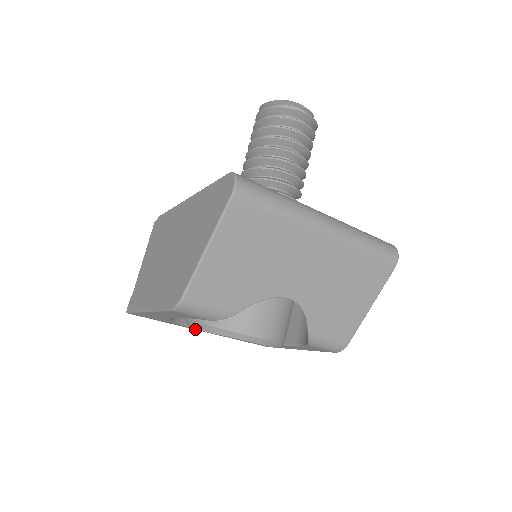
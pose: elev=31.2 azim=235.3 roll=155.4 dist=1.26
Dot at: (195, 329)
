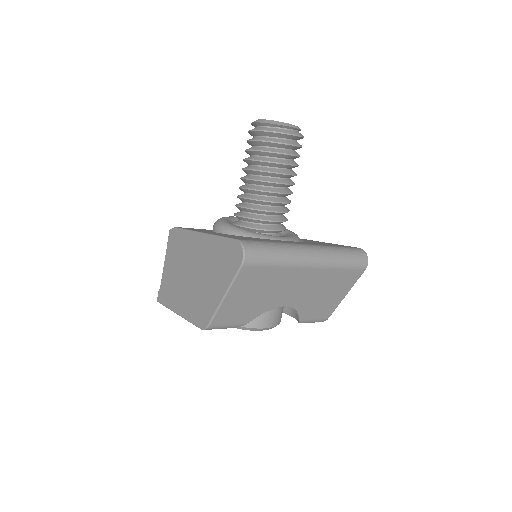
Dot at: occluded
